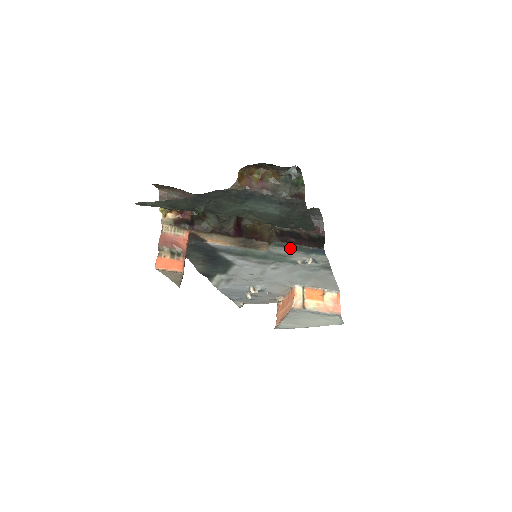
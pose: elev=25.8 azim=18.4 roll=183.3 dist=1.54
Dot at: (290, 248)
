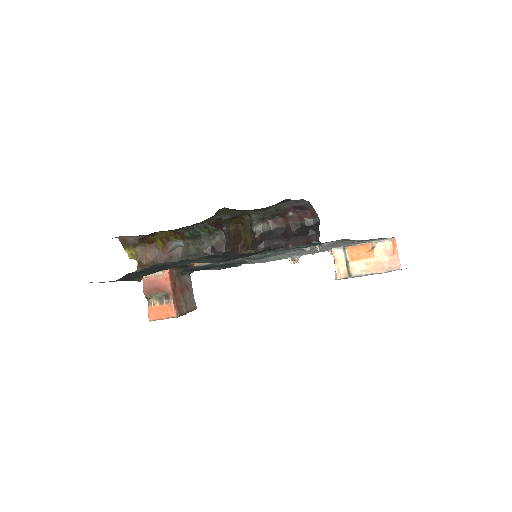
Dot at: occluded
